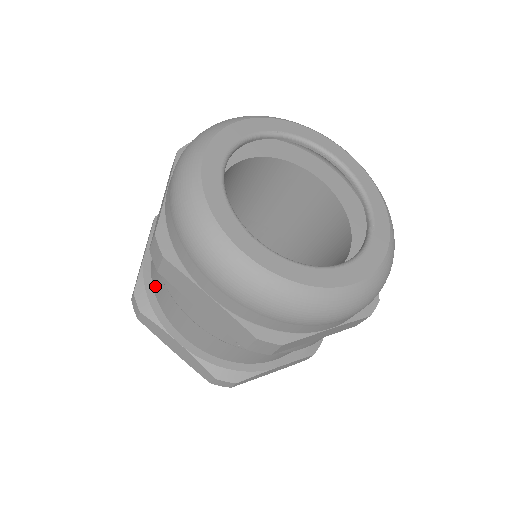
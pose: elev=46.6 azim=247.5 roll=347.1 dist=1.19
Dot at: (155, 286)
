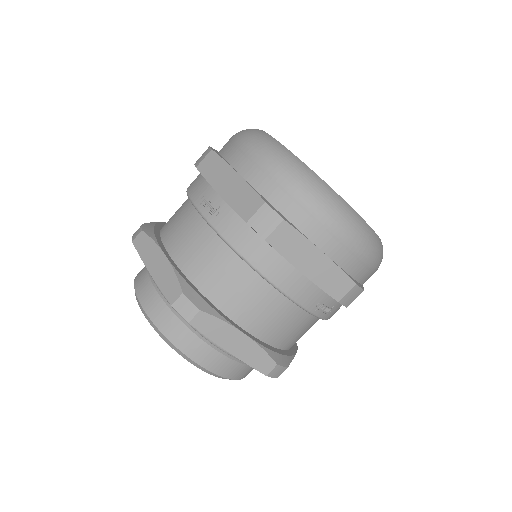
Dot at: (203, 283)
